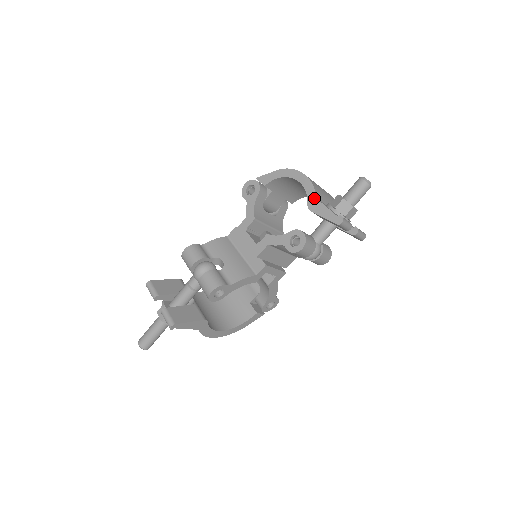
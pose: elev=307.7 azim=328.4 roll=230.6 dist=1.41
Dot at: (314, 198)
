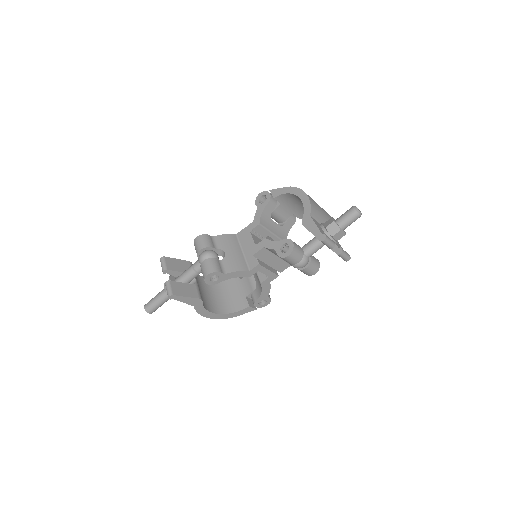
Dot at: (308, 215)
